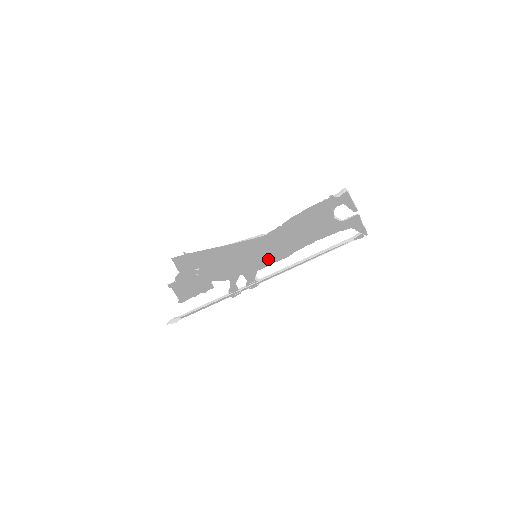
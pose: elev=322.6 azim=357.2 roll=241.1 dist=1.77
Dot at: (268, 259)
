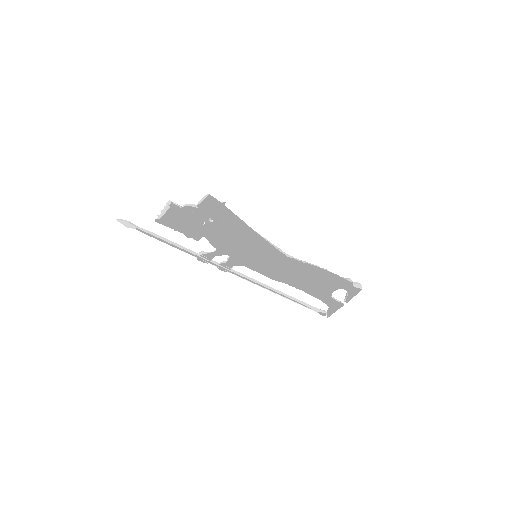
Dot at: (260, 266)
